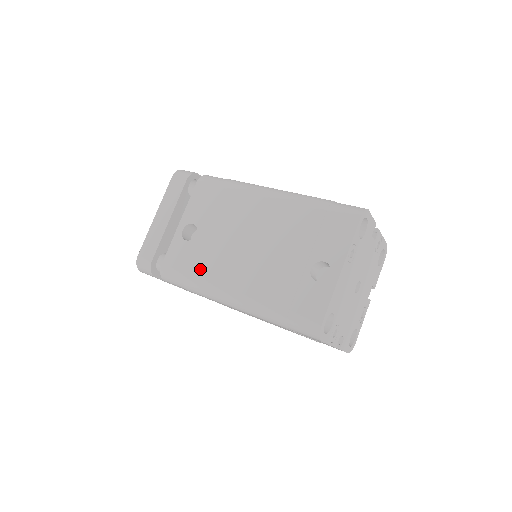
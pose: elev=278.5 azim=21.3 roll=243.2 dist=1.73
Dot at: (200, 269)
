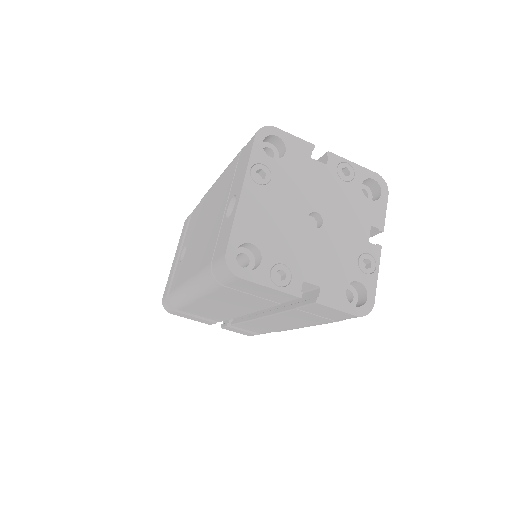
Dot at: (181, 277)
